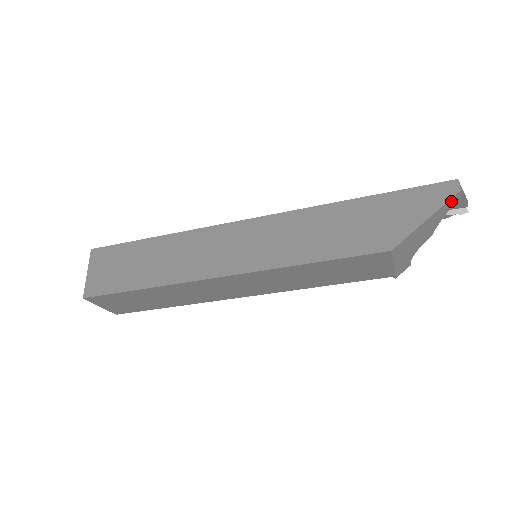
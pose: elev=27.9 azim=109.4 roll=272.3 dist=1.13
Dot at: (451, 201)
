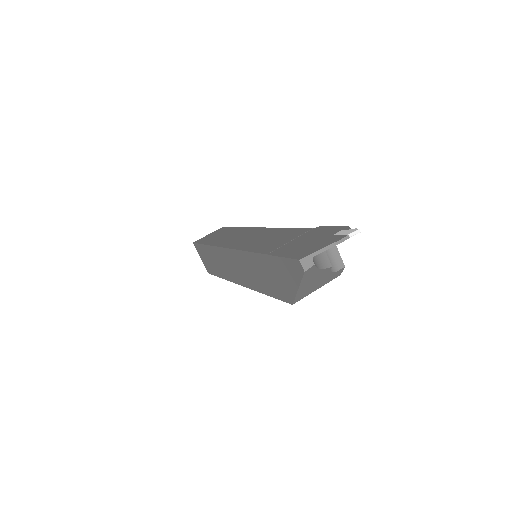
Dot at: (307, 274)
